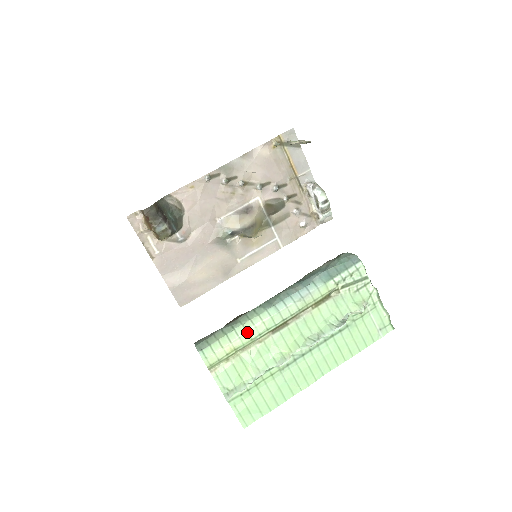
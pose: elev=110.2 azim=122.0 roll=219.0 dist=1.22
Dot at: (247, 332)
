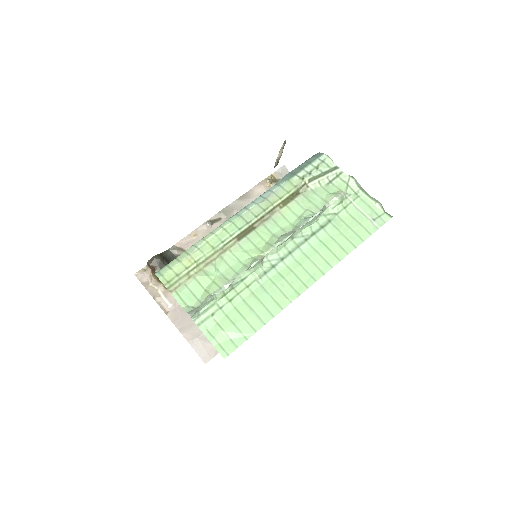
Dot at: (207, 242)
